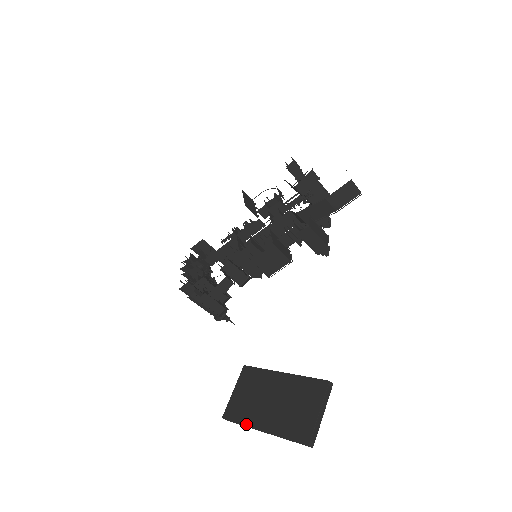
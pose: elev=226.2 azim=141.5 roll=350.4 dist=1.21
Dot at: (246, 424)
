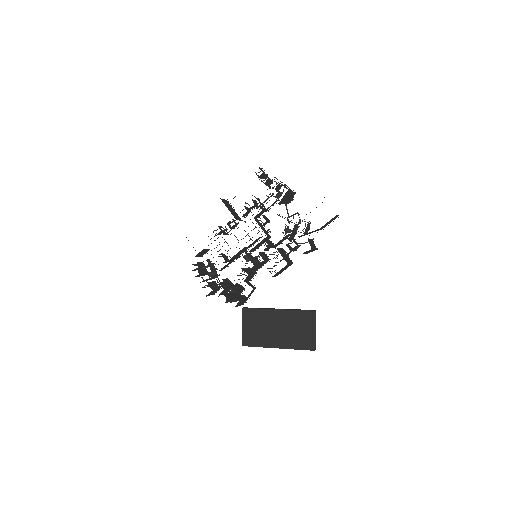
Dot at: (264, 347)
